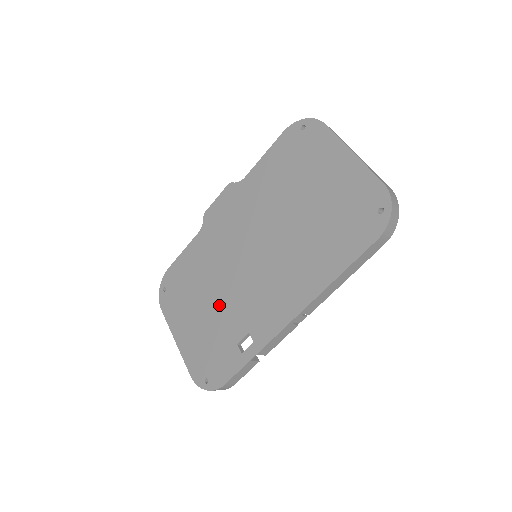
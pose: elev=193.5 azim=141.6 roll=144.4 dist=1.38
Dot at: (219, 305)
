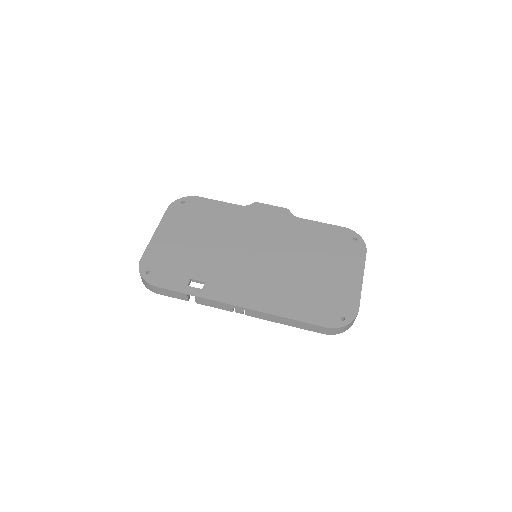
Dot at: (206, 250)
